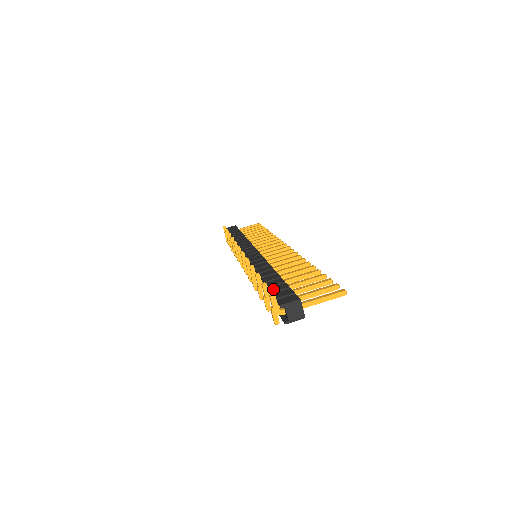
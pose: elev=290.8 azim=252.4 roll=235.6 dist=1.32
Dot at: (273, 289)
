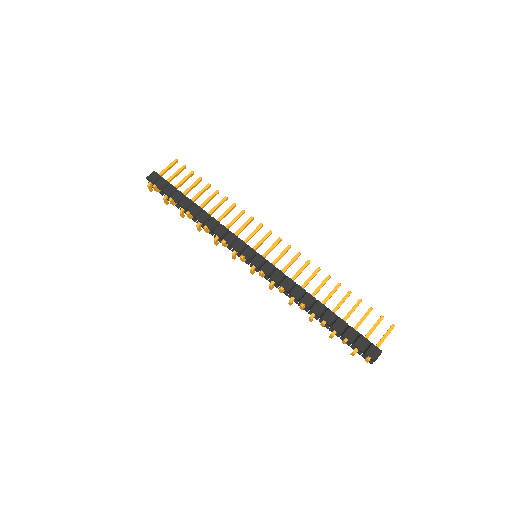
Dot at: (349, 338)
